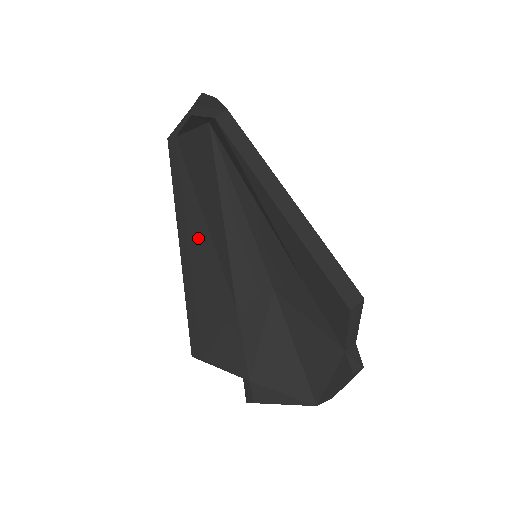
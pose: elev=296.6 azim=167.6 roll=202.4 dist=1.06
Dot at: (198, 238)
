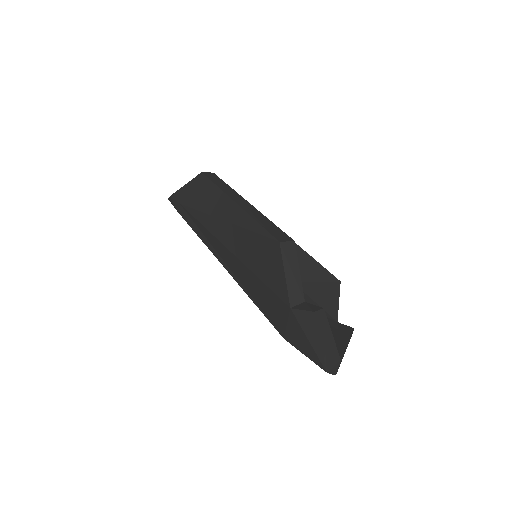
Dot at: occluded
